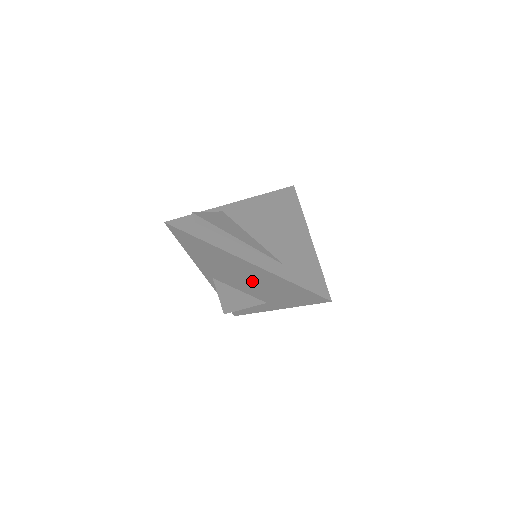
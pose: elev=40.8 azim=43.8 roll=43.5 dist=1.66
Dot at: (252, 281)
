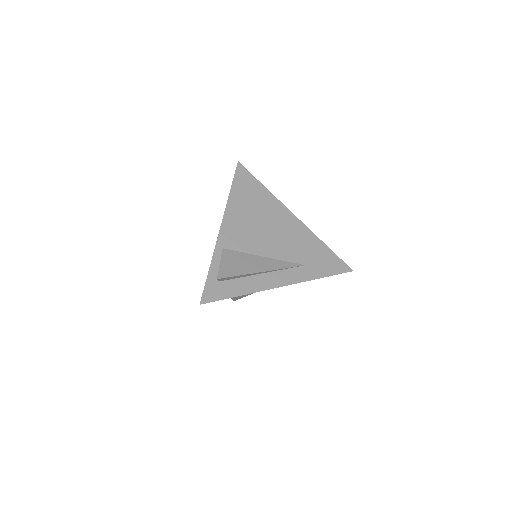
Dot at: occluded
